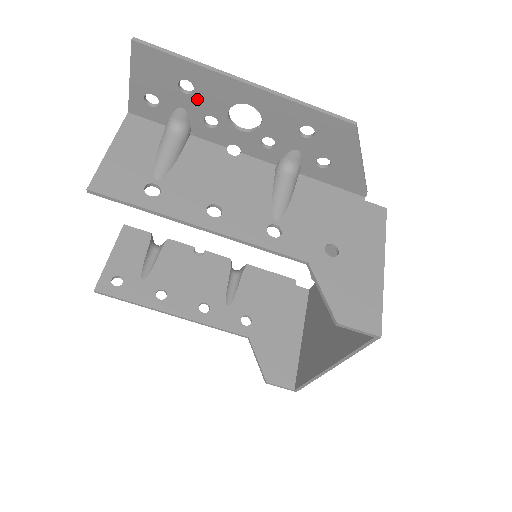
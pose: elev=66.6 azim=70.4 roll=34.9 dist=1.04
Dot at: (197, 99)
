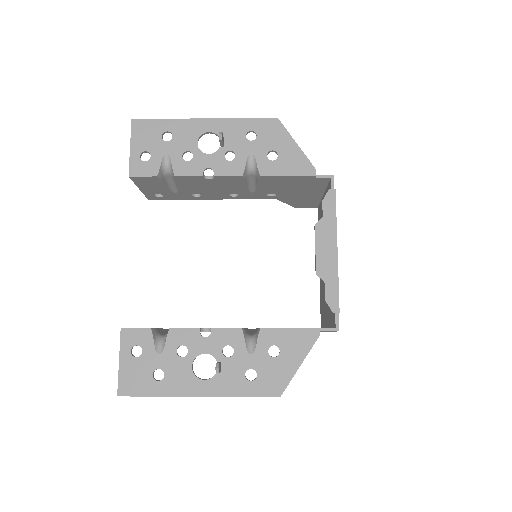
Dot at: (169, 368)
